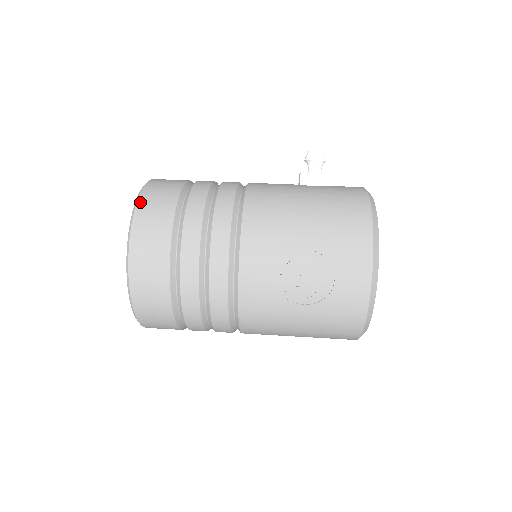
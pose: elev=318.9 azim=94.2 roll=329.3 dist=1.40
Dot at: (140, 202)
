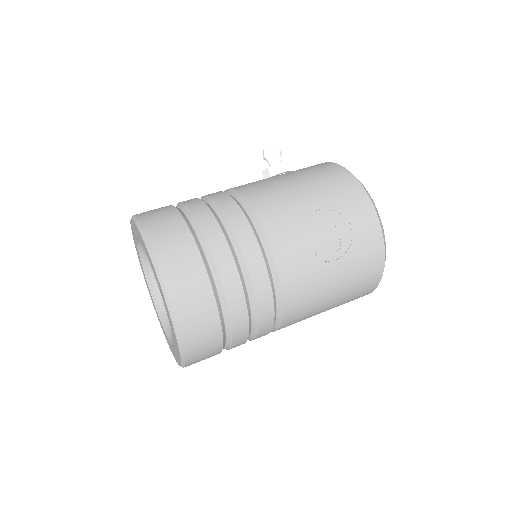
Dot at: (145, 226)
